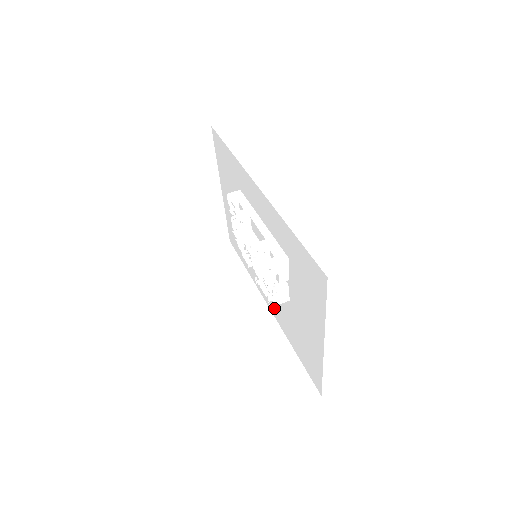
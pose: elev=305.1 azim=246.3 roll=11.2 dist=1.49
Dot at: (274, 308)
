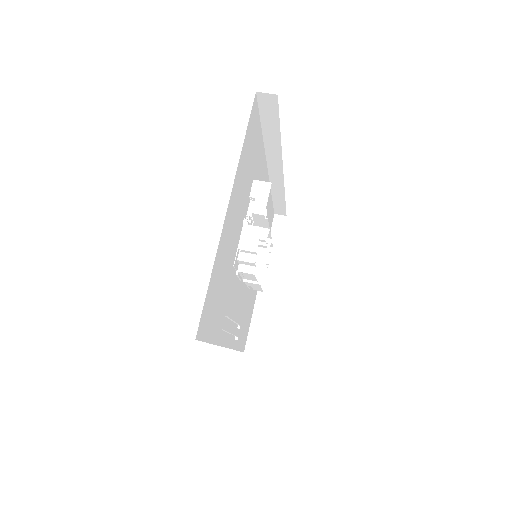
Dot at: occluded
